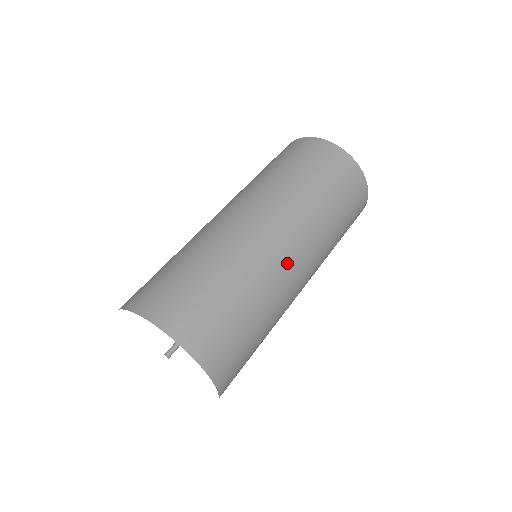
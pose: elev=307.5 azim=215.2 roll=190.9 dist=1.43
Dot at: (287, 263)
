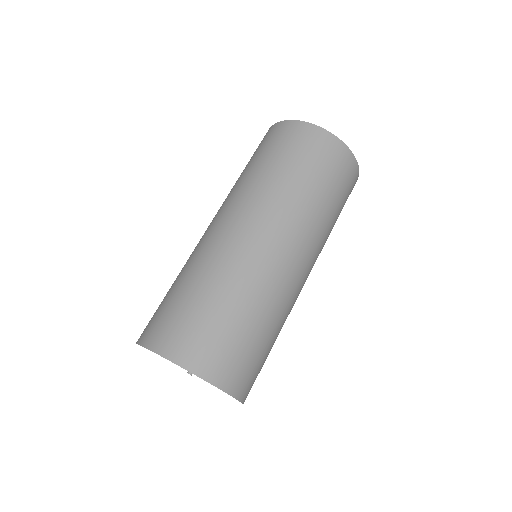
Dot at: (300, 290)
